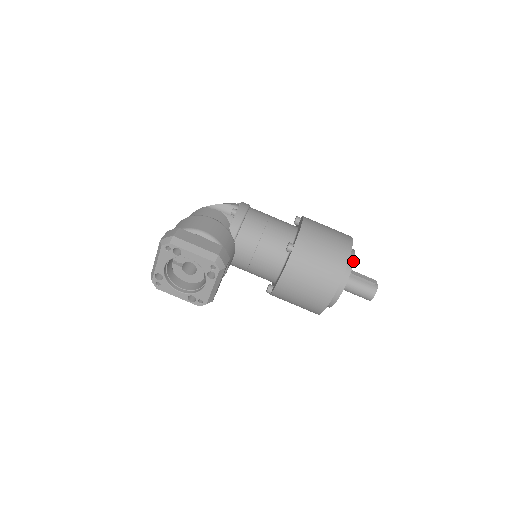
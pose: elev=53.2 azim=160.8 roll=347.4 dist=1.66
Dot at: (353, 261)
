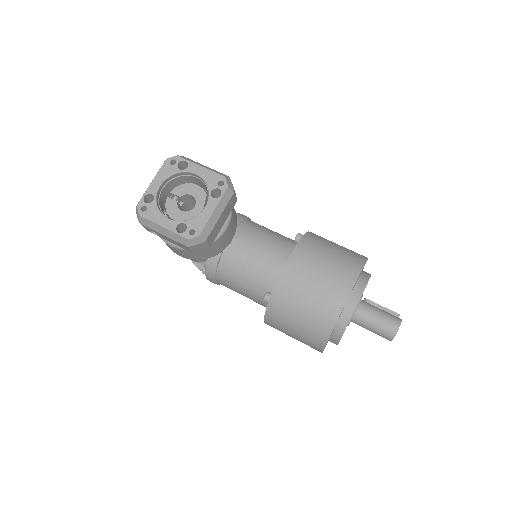
Dot at: (370, 274)
